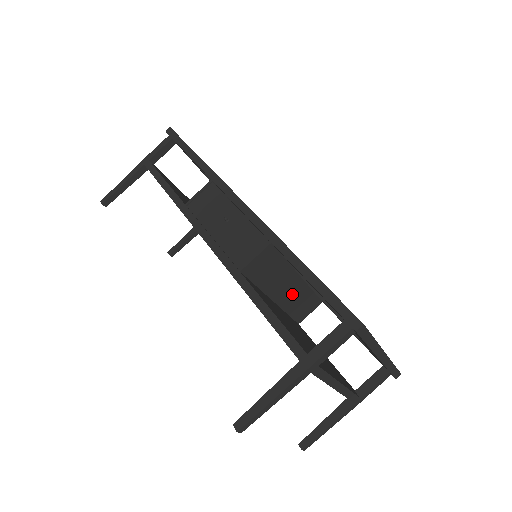
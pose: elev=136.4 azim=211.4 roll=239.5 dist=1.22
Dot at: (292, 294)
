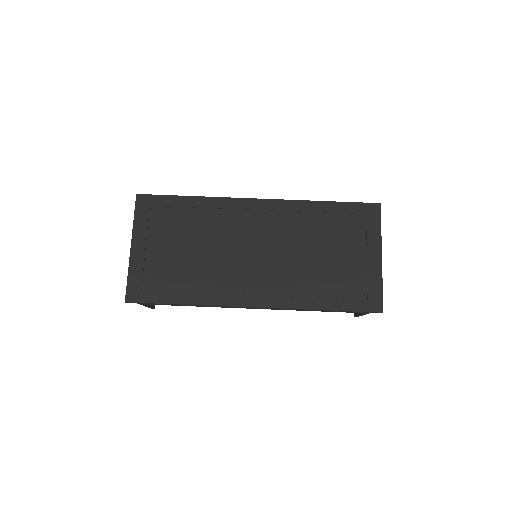
Dot at: occluded
